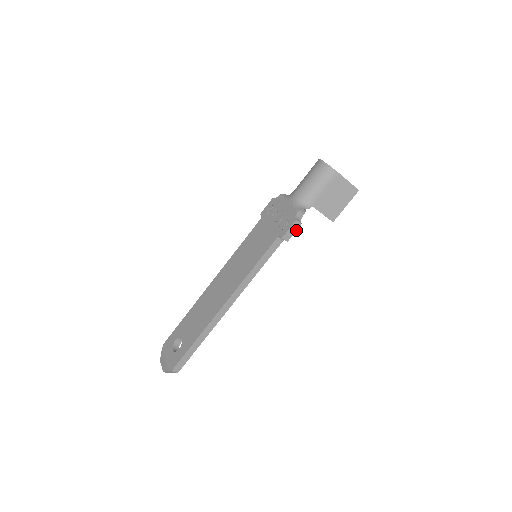
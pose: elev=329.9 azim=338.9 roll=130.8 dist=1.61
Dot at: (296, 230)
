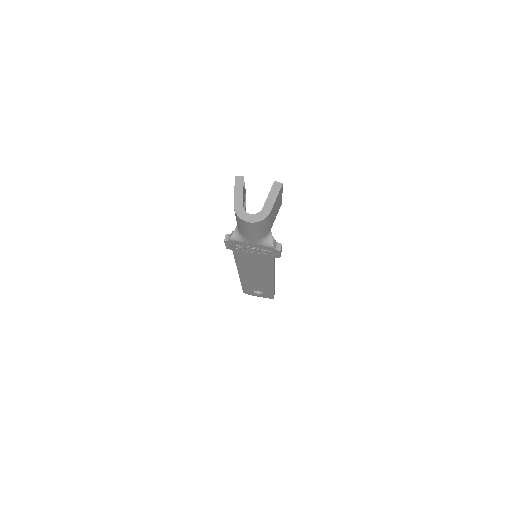
Dot at: (281, 247)
